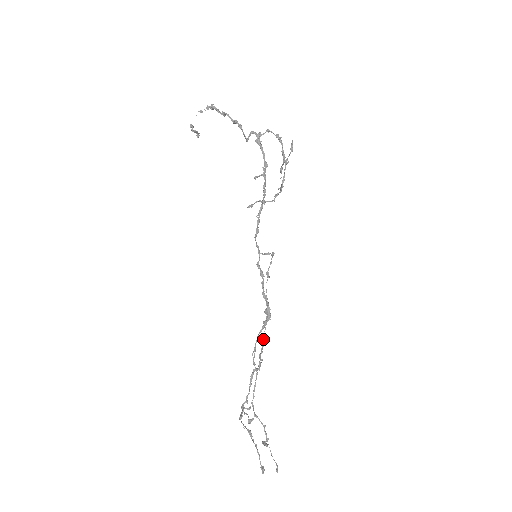
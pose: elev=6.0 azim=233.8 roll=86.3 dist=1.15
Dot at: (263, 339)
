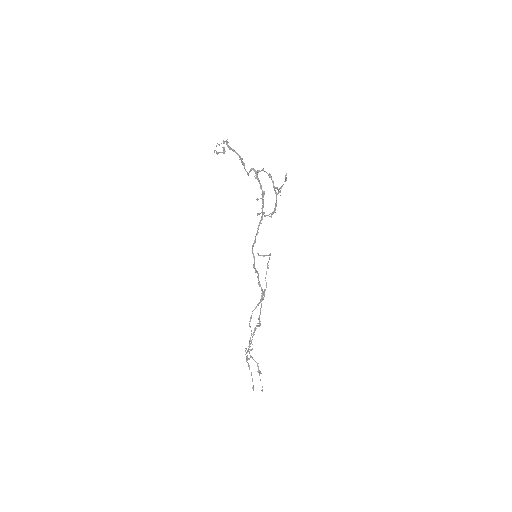
Dot at: (260, 310)
